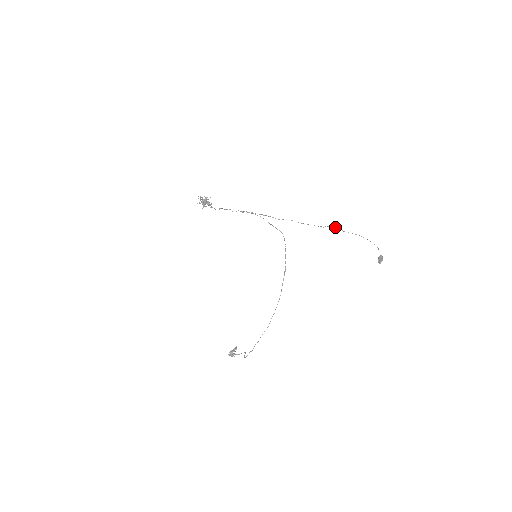
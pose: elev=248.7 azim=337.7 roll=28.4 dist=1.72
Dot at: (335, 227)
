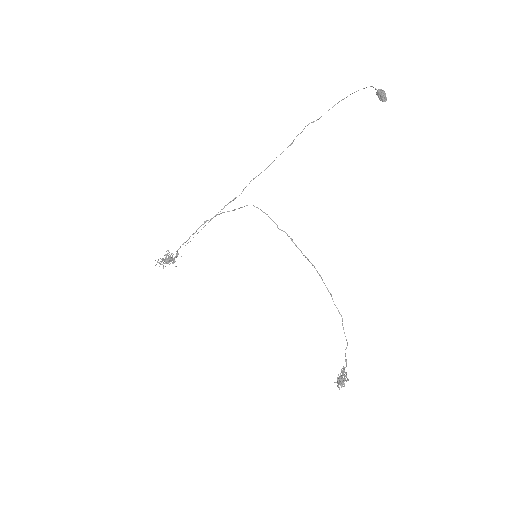
Dot at: occluded
